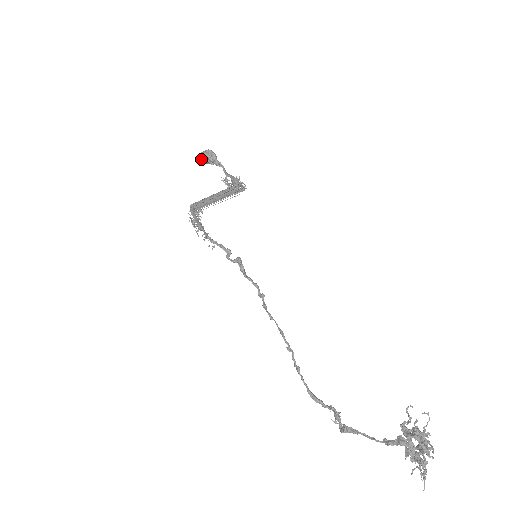
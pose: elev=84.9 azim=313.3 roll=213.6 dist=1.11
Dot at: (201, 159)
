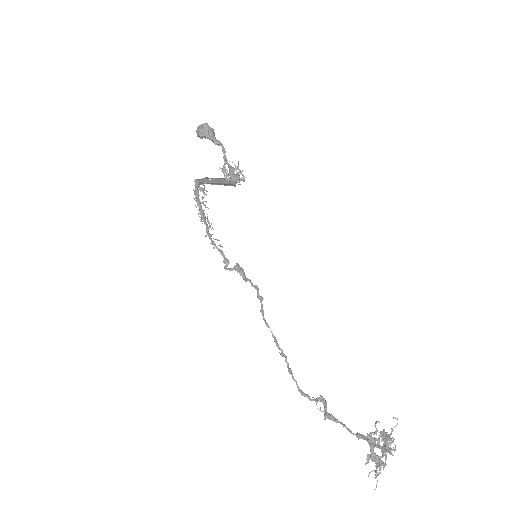
Dot at: (198, 136)
